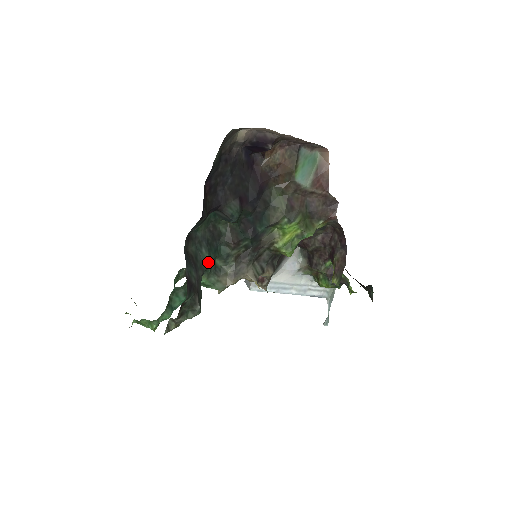
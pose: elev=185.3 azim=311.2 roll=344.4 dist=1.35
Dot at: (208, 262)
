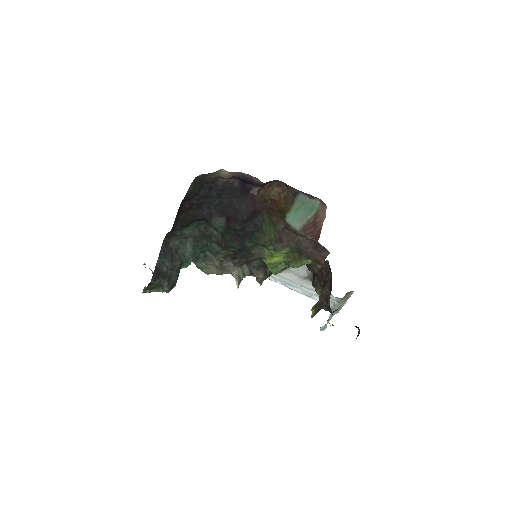
Dot at: (191, 255)
